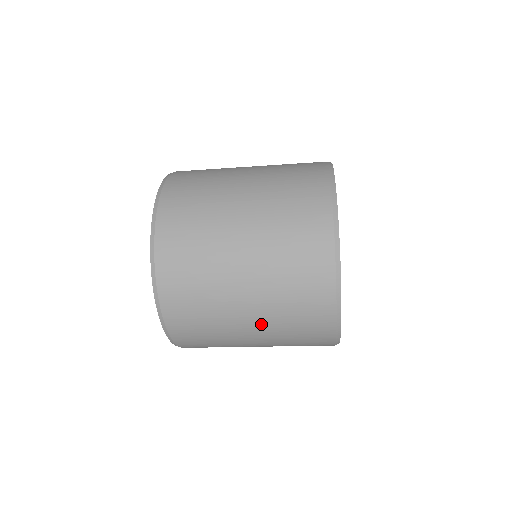
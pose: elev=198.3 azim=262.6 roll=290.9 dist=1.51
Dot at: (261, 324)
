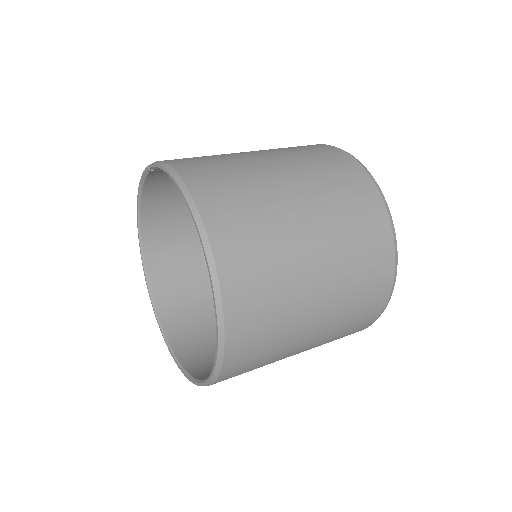
Dot at: occluded
